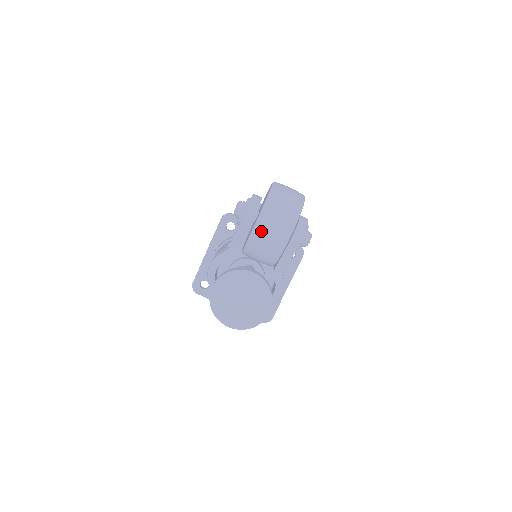
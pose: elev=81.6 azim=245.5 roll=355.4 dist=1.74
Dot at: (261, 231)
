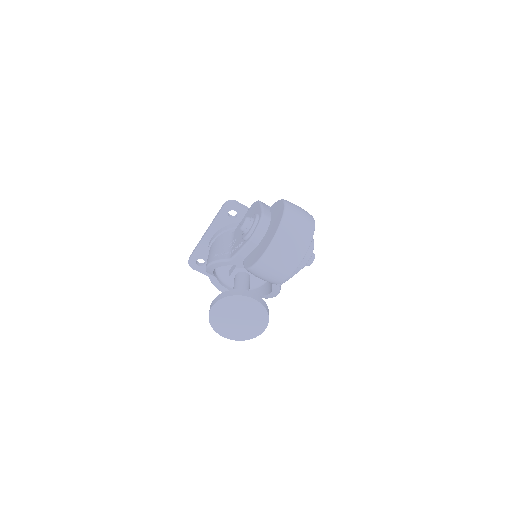
Dot at: (267, 264)
